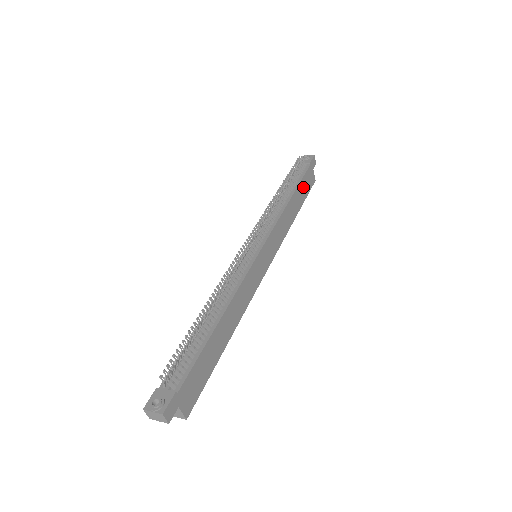
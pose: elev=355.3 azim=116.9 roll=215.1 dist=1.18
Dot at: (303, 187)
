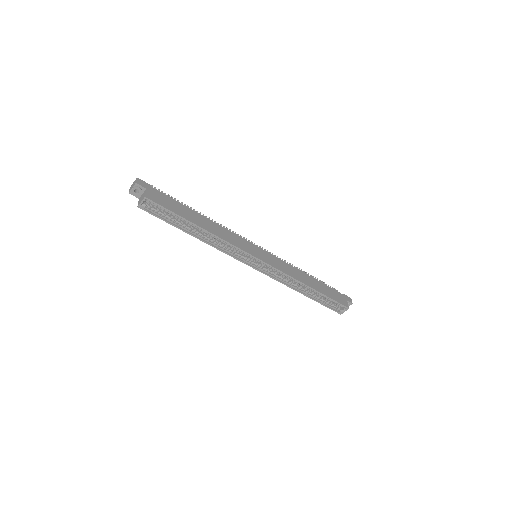
Dot at: (328, 290)
